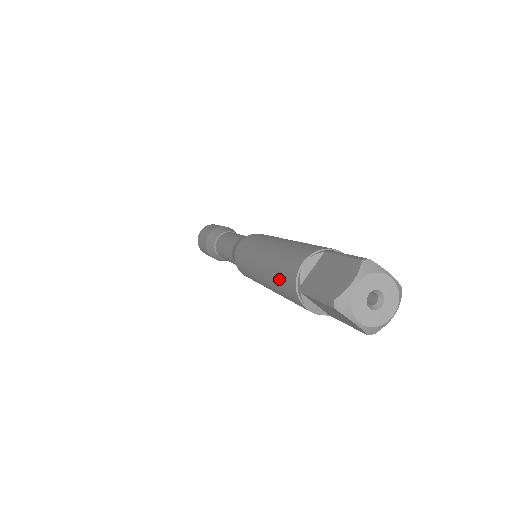
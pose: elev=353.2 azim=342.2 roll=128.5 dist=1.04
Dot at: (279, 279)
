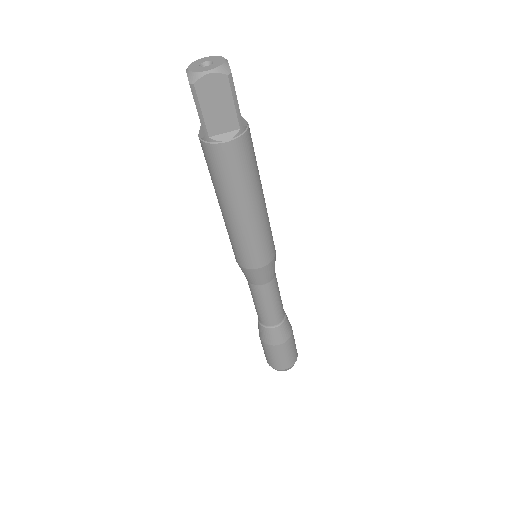
Dot at: (215, 173)
